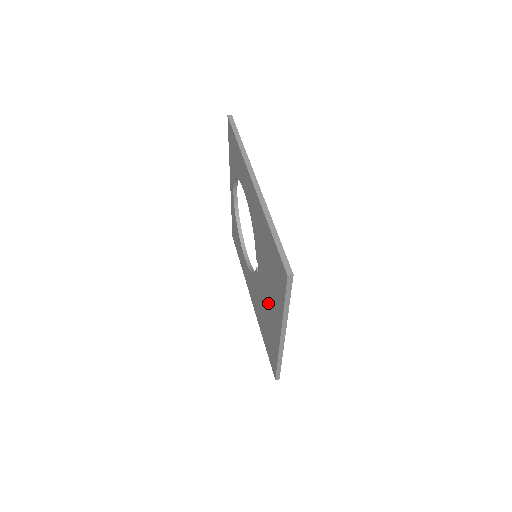
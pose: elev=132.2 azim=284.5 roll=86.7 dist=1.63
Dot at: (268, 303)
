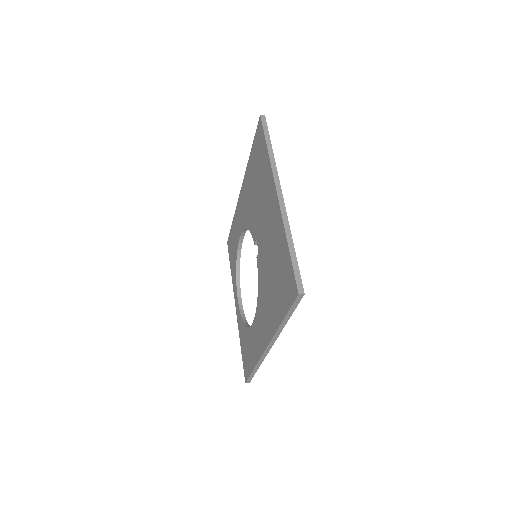
Dot at: (266, 224)
